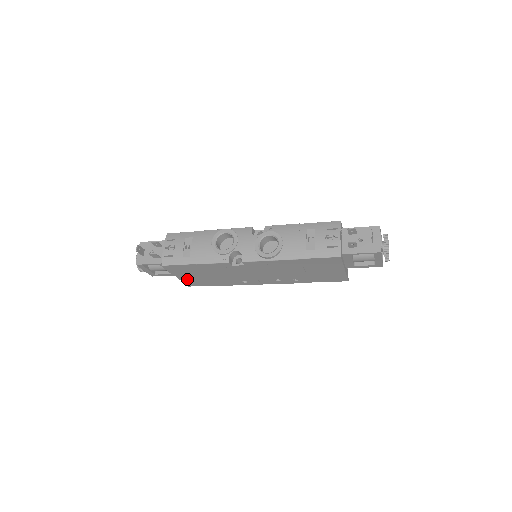
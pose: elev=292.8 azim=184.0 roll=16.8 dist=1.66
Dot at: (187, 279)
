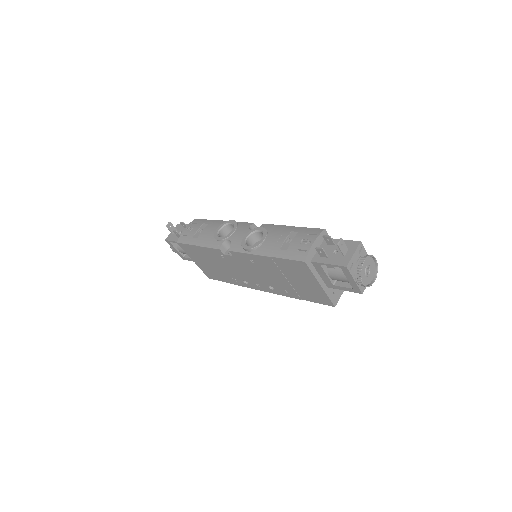
Dot at: (203, 267)
